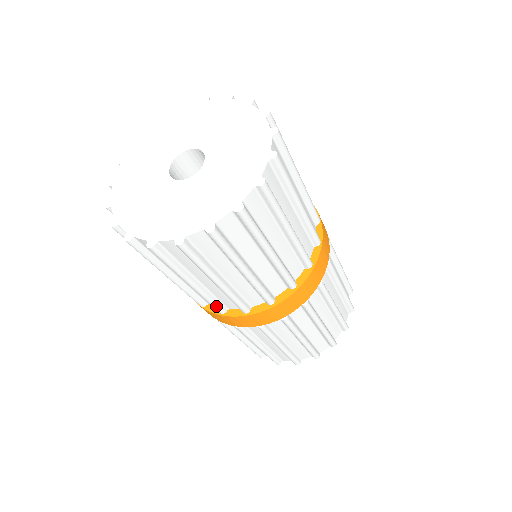
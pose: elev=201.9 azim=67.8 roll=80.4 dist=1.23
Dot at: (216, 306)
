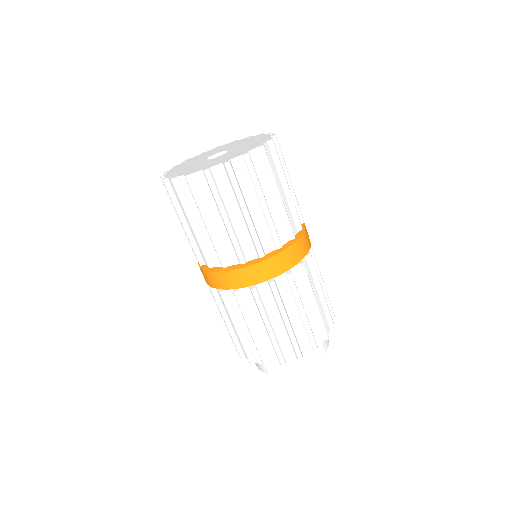
Dot at: (221, 256)
